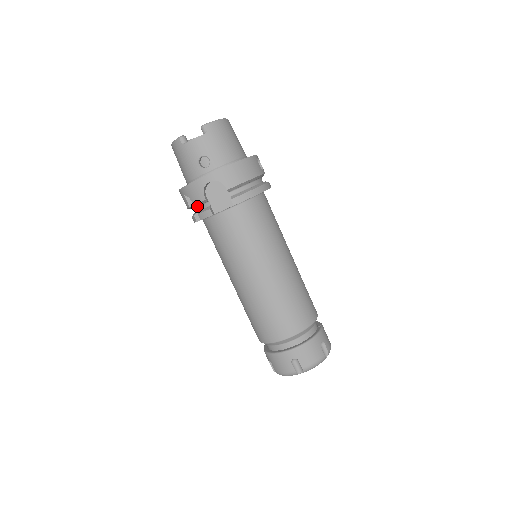
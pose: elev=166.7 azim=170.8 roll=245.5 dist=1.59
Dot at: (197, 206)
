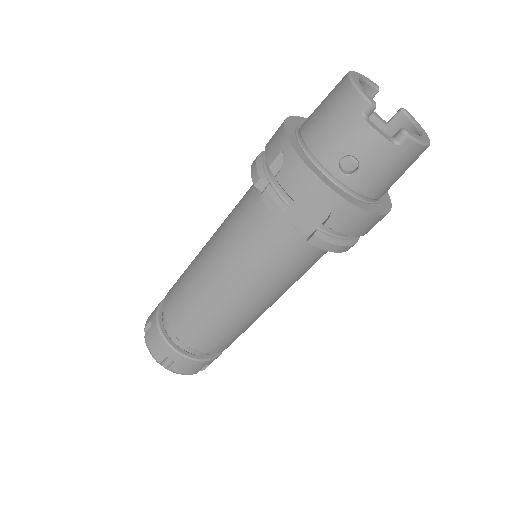
Dot at: occluded
